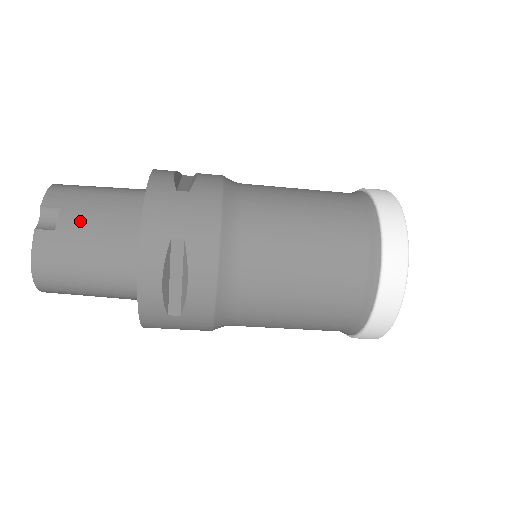
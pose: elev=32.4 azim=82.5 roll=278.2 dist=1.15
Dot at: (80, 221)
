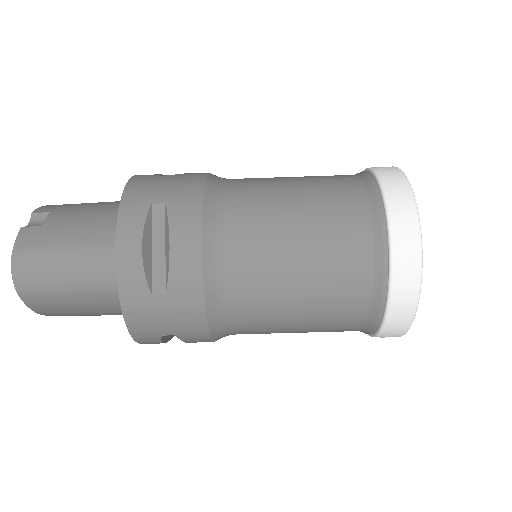
Dot at: (67, 217)
